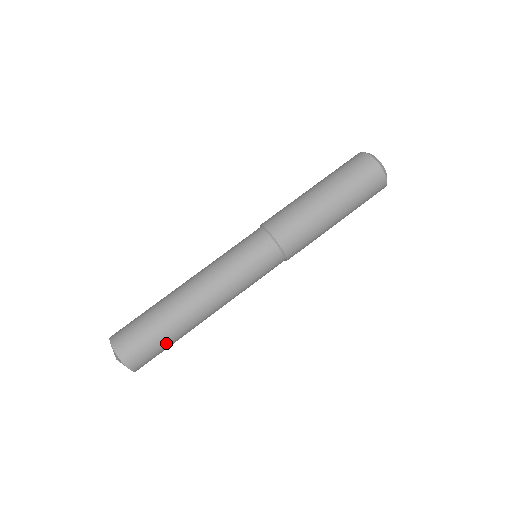
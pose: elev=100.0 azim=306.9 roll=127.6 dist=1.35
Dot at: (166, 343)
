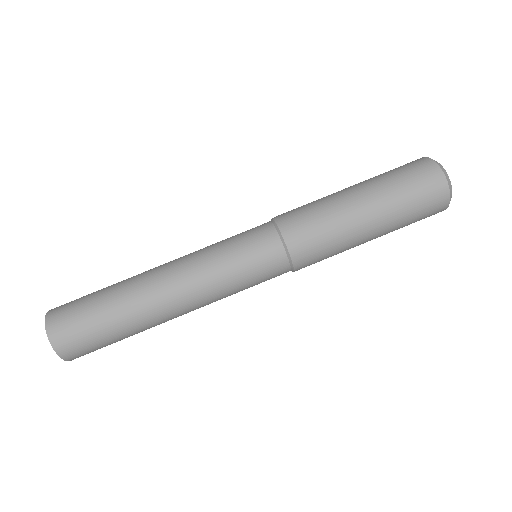
Dot at: (117, 339)
